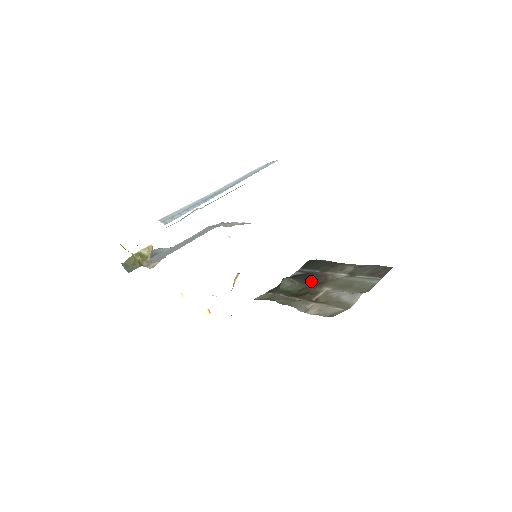
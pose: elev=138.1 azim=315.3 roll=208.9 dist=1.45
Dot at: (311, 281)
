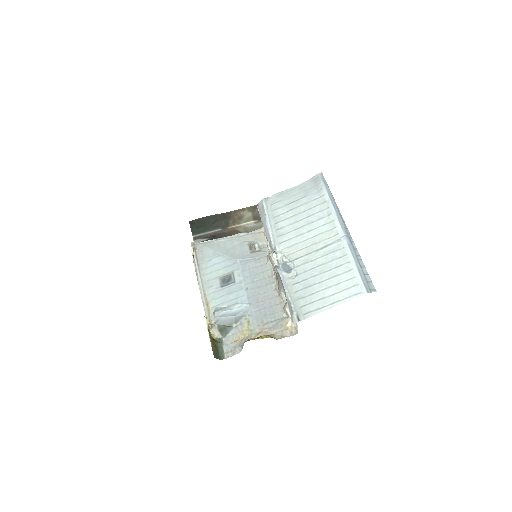
Dot at: occluded
